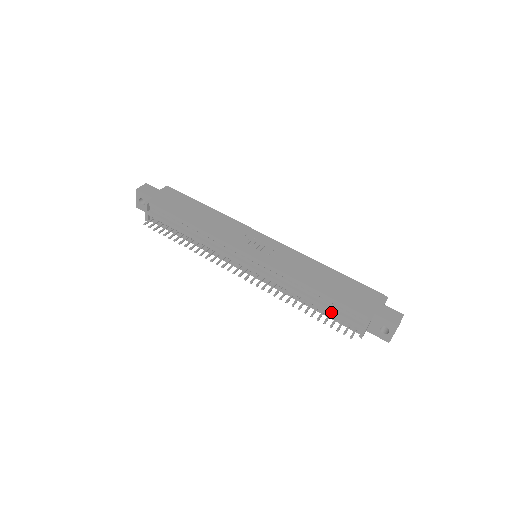
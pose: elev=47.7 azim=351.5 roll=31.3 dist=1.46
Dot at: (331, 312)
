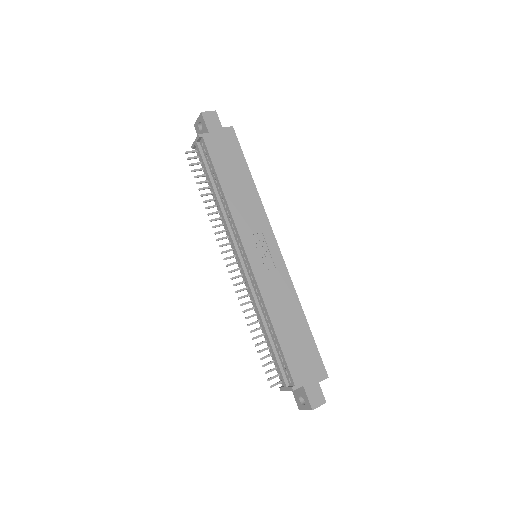
Dot at: (273, 355)
